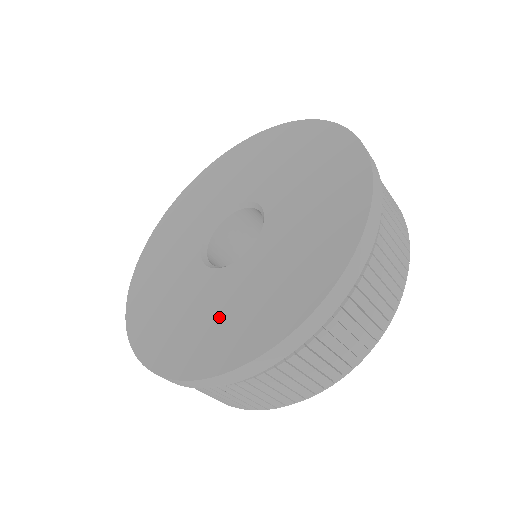
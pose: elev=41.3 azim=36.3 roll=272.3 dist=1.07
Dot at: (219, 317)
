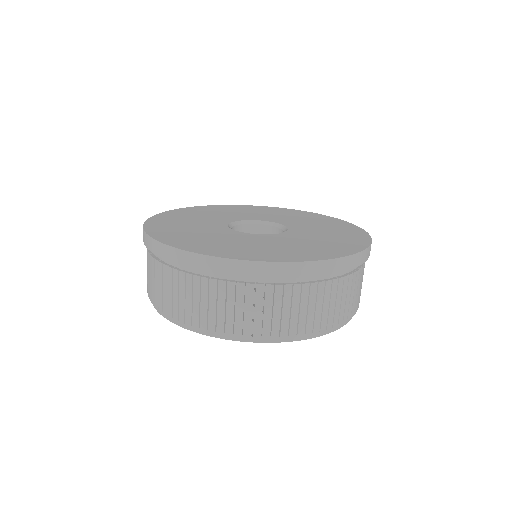
Dot at: (267, 246)
